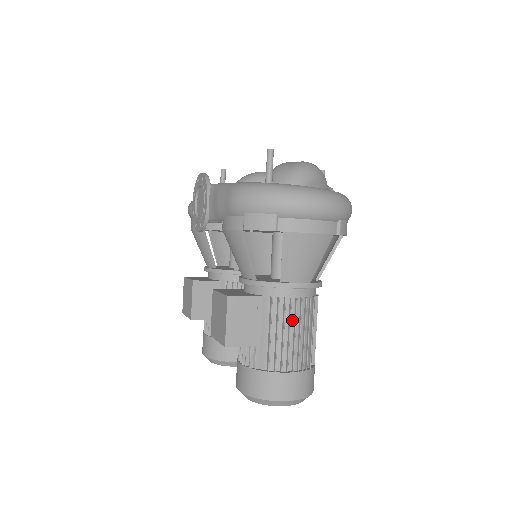
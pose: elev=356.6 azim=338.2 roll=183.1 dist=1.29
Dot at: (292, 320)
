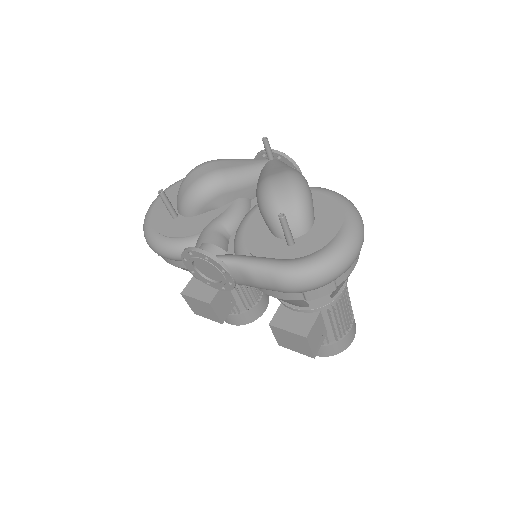
Dot at: (343, 307)
